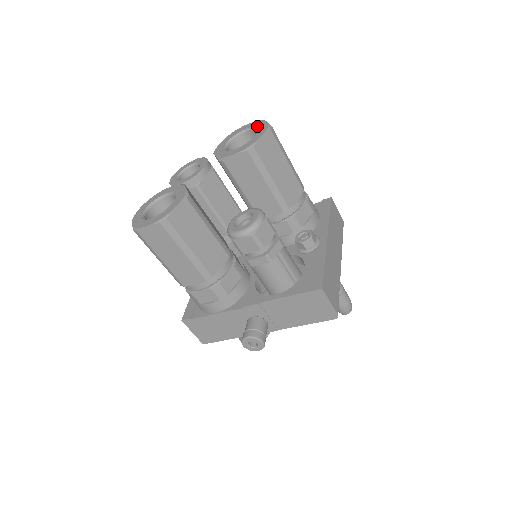
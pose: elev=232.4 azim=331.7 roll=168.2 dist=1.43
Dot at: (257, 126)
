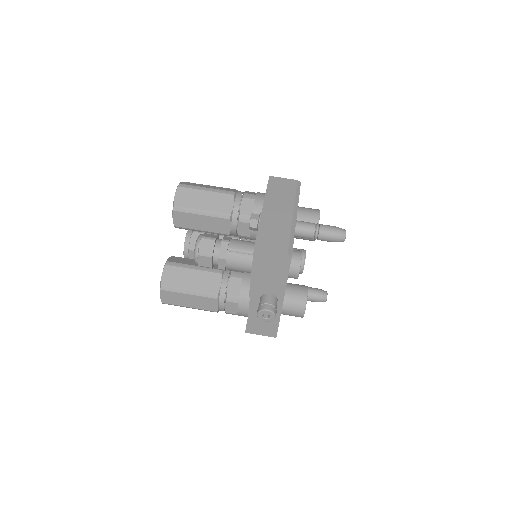
Dot at: occluded
